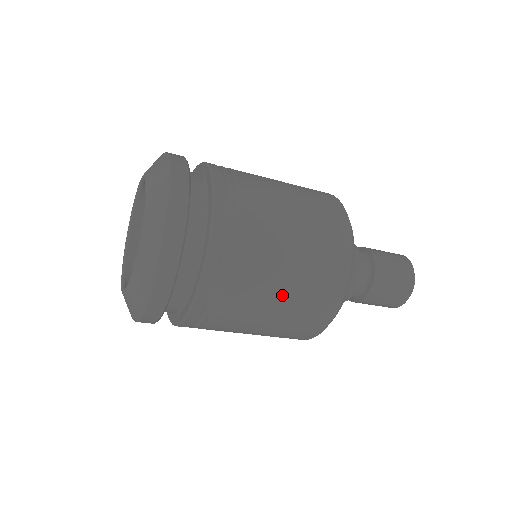
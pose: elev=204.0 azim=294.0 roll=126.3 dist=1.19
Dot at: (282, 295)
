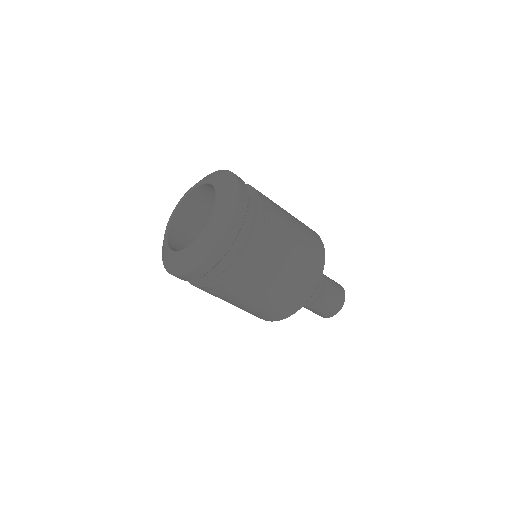
Dot at: (274, 290)
